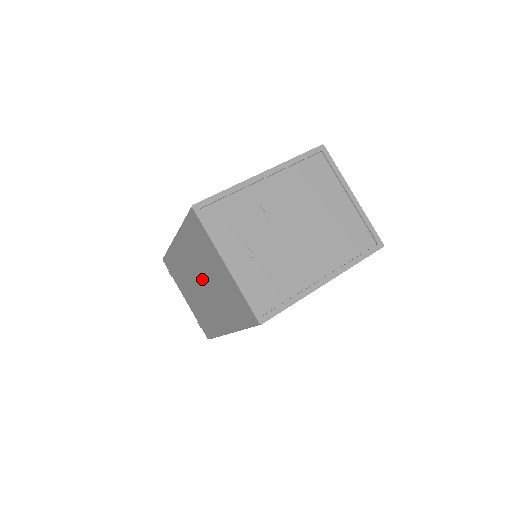
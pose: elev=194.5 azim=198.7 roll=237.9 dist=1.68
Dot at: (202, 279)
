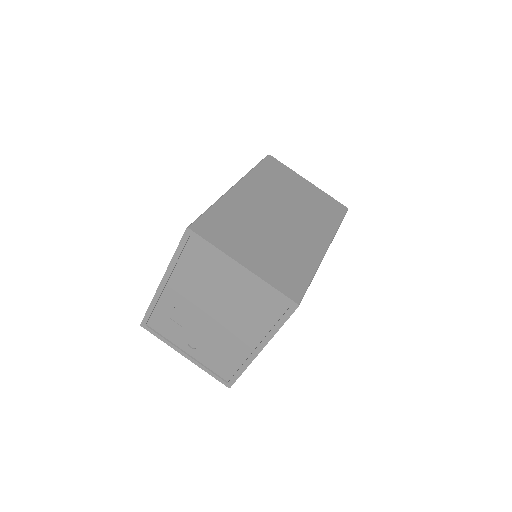
Dot at: occluded
